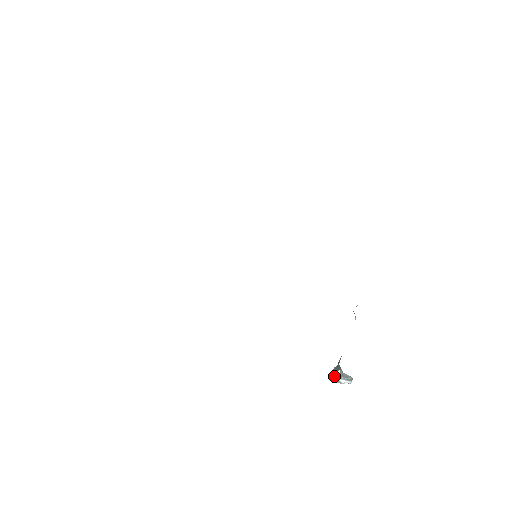
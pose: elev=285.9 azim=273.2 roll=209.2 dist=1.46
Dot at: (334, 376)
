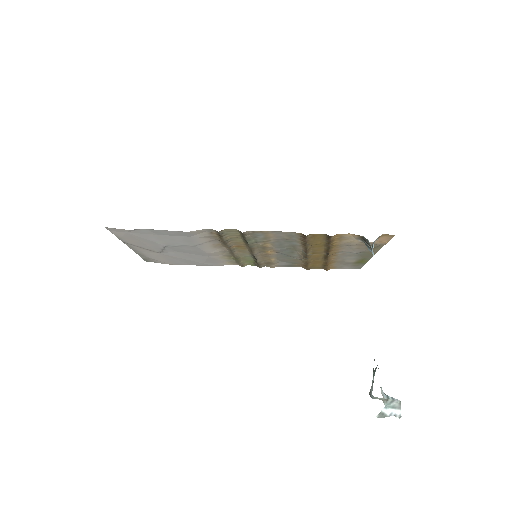
Dot at: (371, 389)
